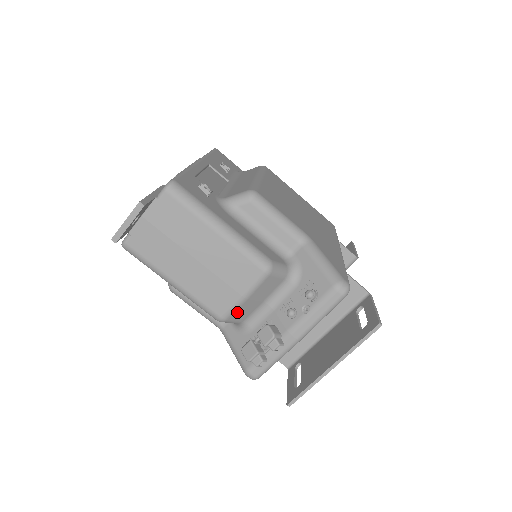
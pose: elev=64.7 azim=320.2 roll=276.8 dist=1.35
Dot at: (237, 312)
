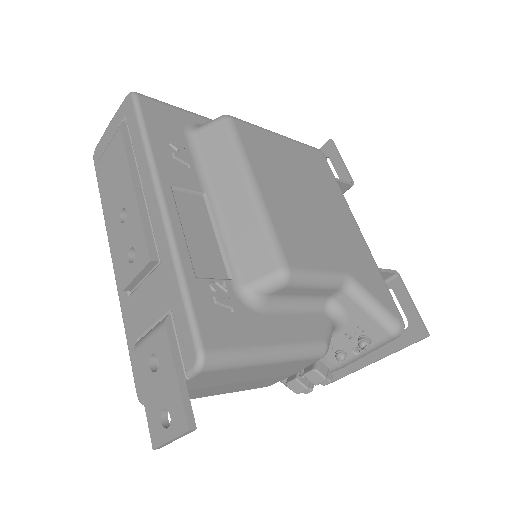
Dot at: occluded
